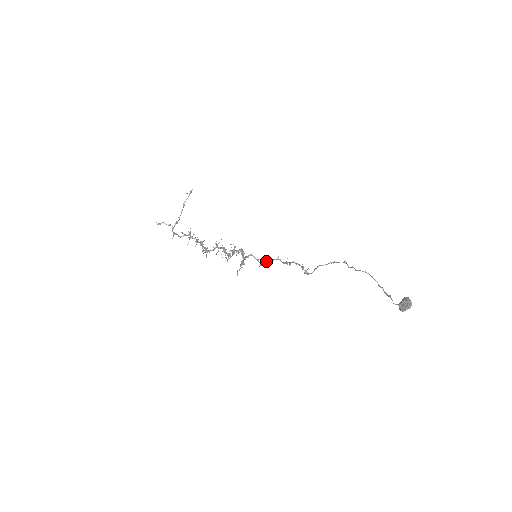
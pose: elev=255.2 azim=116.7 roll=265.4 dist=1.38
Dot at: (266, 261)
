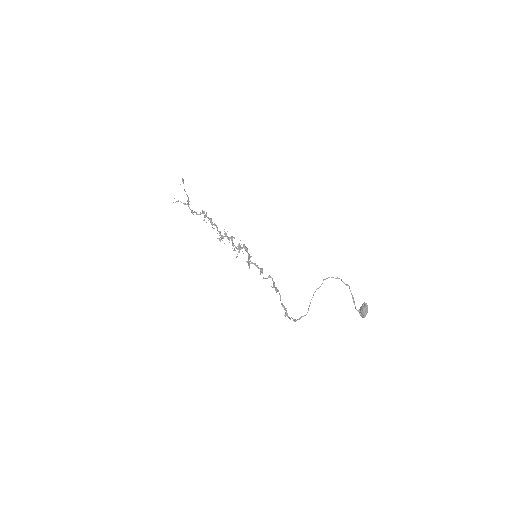
Dot at: occluded
